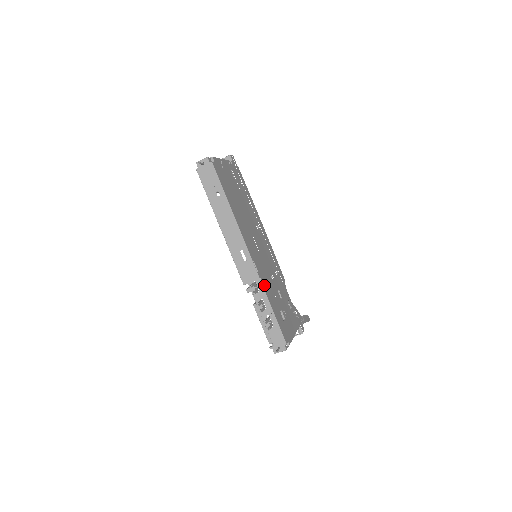
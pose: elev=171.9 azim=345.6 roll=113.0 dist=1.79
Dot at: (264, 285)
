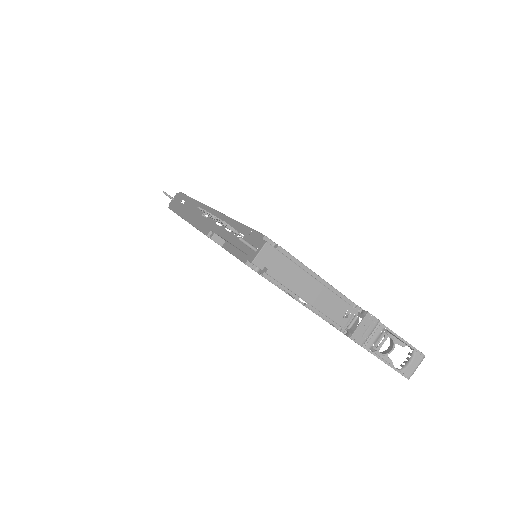
Dot at: occluded
